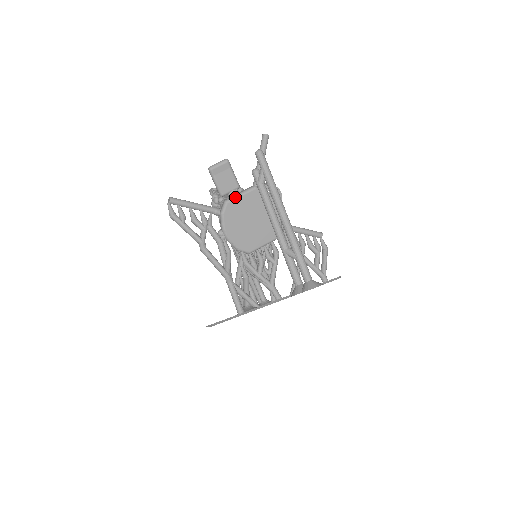
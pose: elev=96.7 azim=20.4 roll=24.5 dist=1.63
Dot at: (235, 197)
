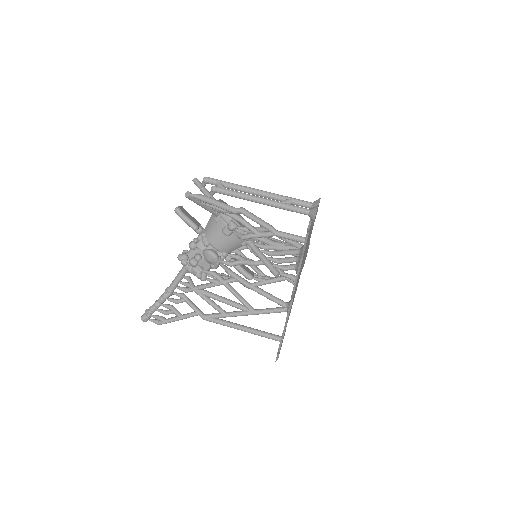
Dot at: occluded
